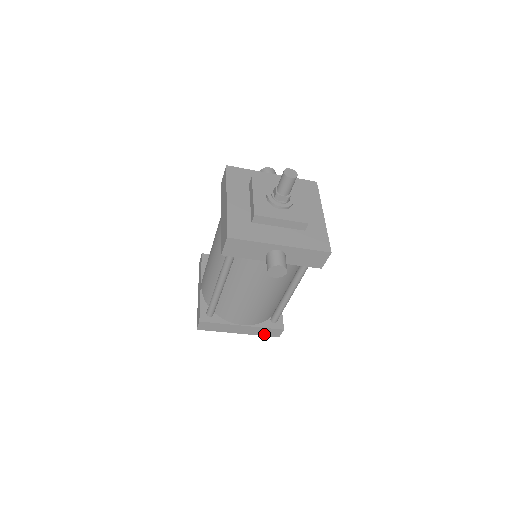
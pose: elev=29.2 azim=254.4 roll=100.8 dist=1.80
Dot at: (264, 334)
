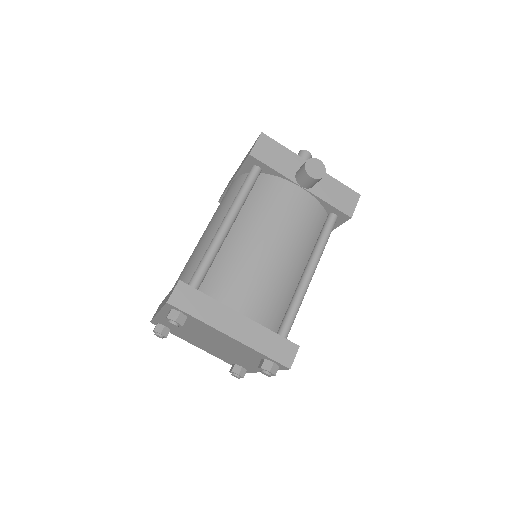
Dot at: (268, 352)
